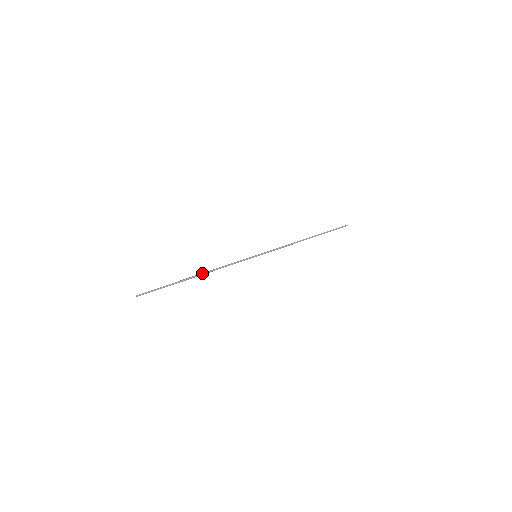
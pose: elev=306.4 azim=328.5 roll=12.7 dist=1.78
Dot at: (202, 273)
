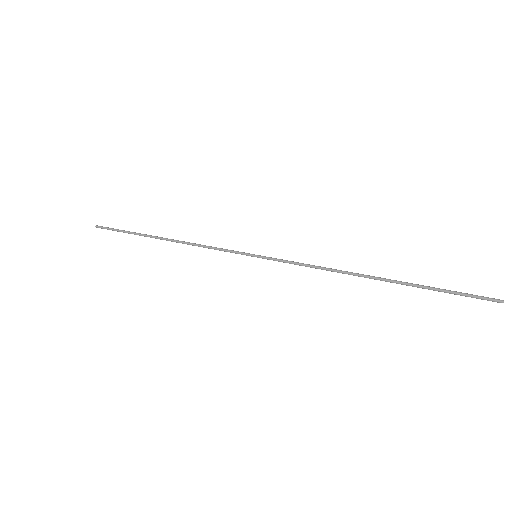
Dot at: (170, 239)
